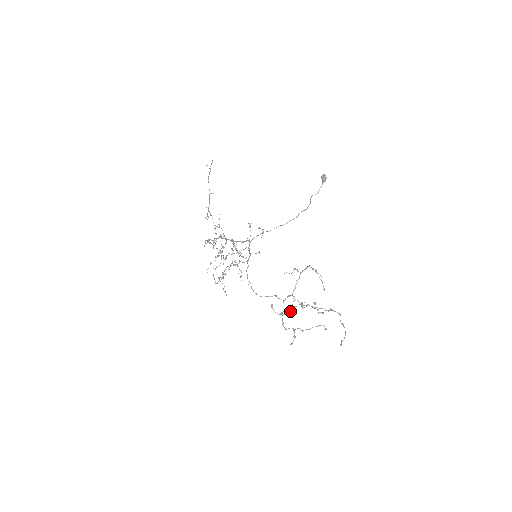
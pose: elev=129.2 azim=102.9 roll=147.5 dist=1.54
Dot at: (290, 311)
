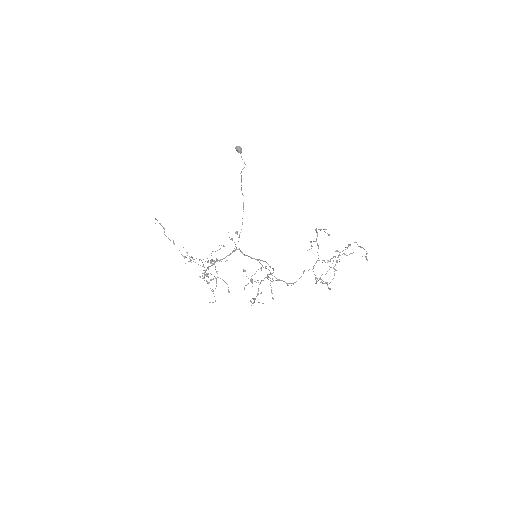
Dot at: (334, 273)
